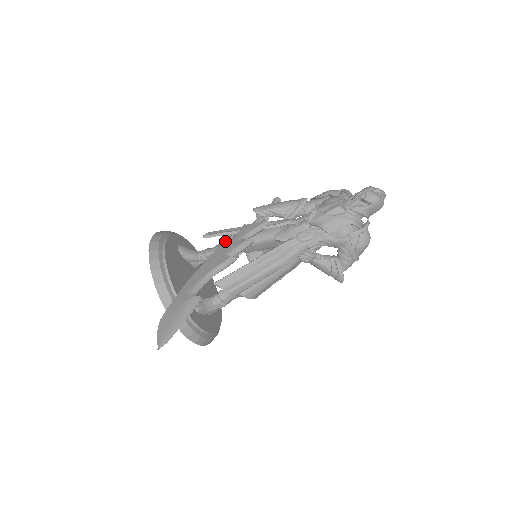
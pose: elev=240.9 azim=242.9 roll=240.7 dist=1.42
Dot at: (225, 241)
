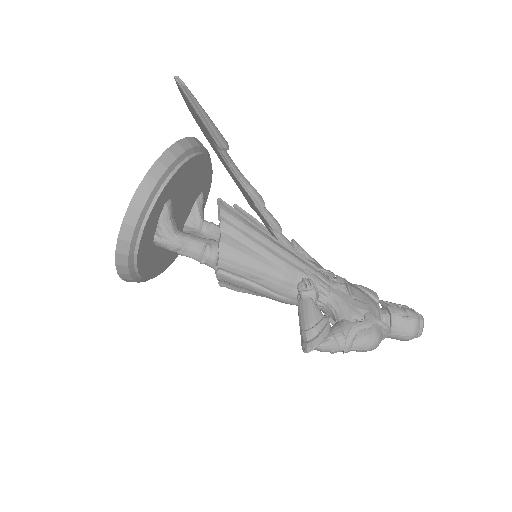
Dot at: occluded
